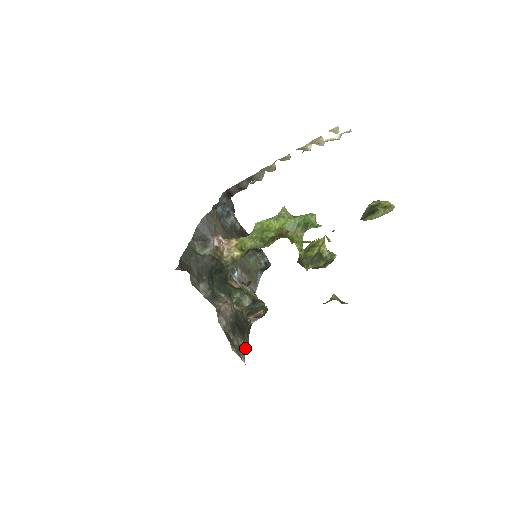
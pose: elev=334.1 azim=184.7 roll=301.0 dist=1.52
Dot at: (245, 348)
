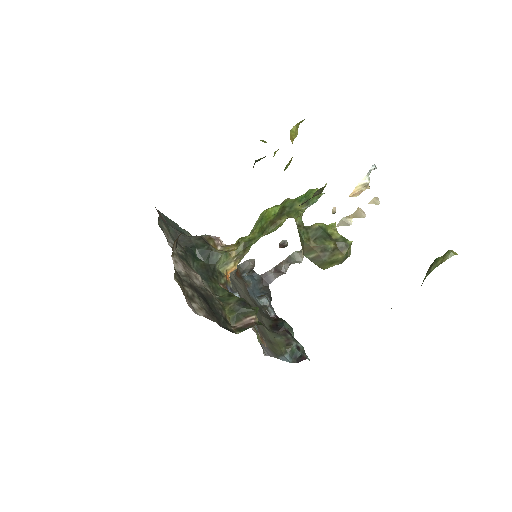
Dot at: (203, 312)
